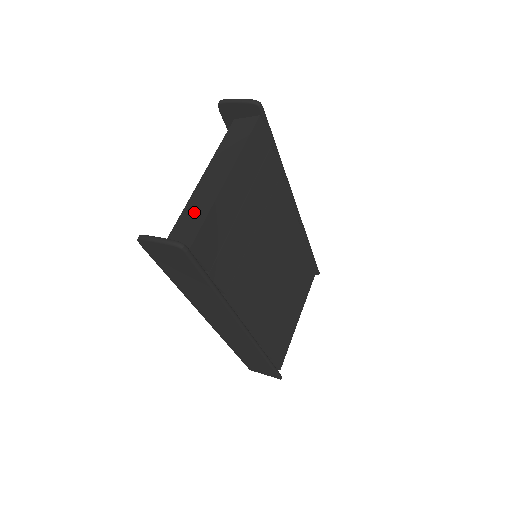
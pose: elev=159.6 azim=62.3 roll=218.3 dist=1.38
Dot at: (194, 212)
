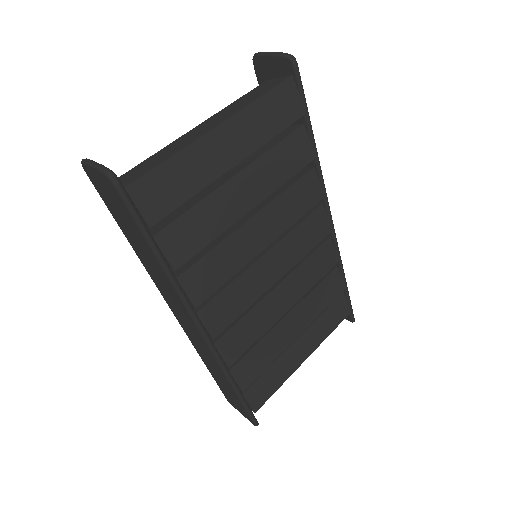
Dot at: (161, 155)
